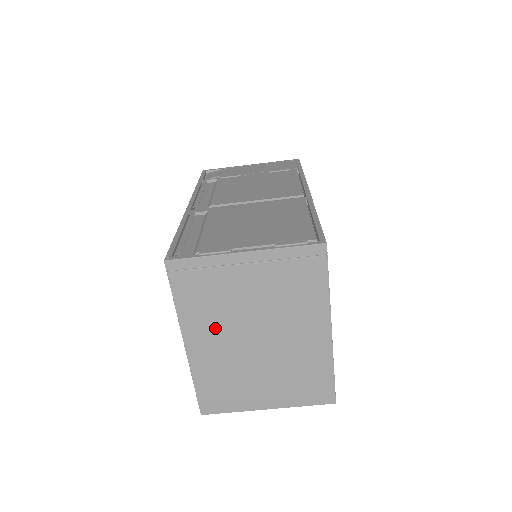
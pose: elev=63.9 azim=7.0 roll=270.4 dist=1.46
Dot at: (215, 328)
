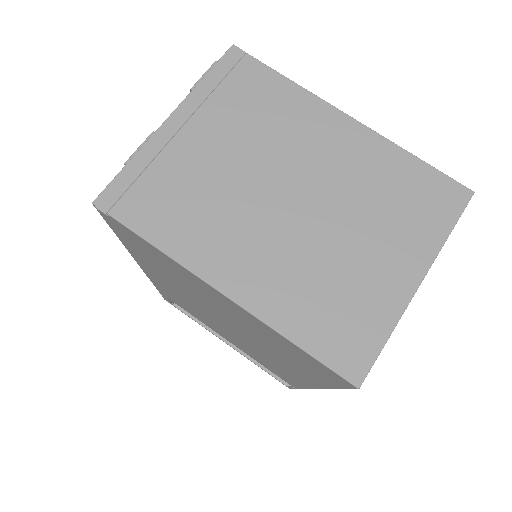
Dot at: (230, 231)
